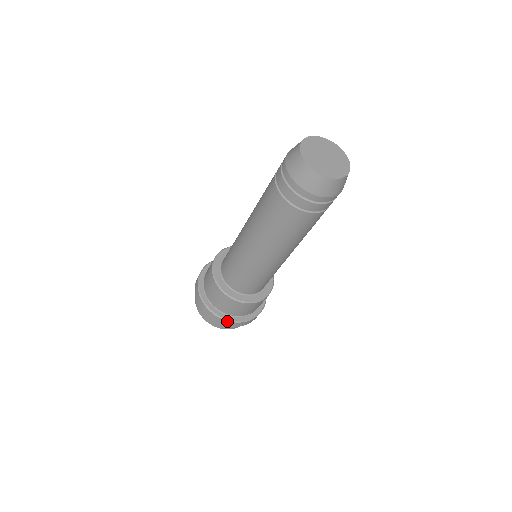
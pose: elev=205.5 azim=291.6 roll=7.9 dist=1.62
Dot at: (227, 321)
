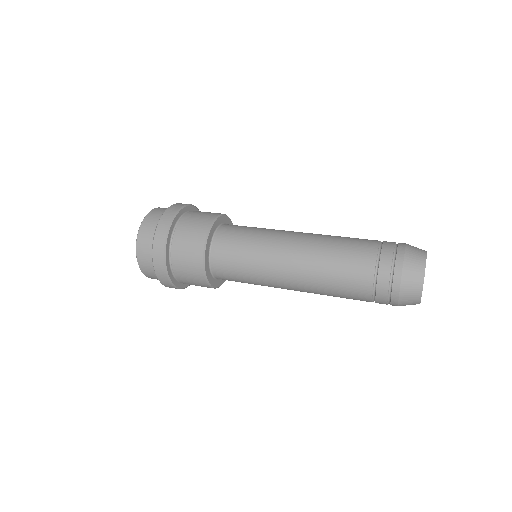
Dot at: (185, 287)
